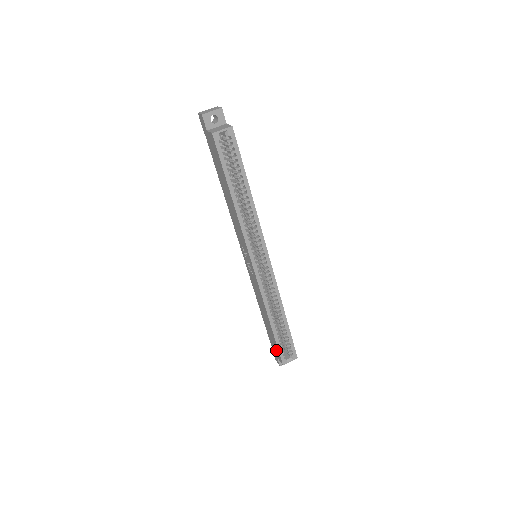
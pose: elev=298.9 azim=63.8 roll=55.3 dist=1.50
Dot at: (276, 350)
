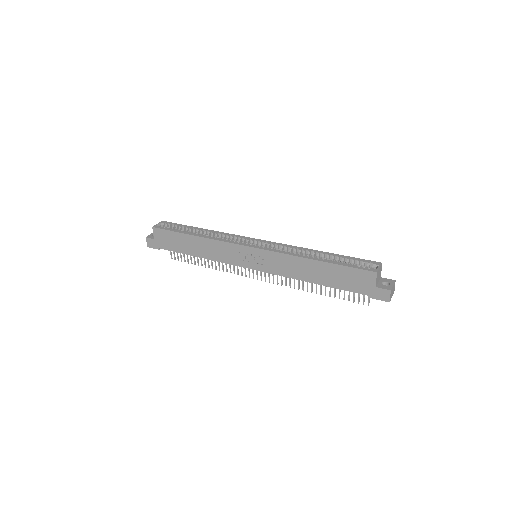
Dot at: (359, 278)
